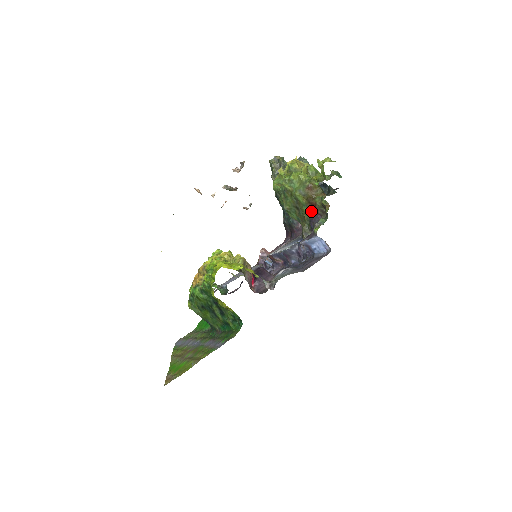
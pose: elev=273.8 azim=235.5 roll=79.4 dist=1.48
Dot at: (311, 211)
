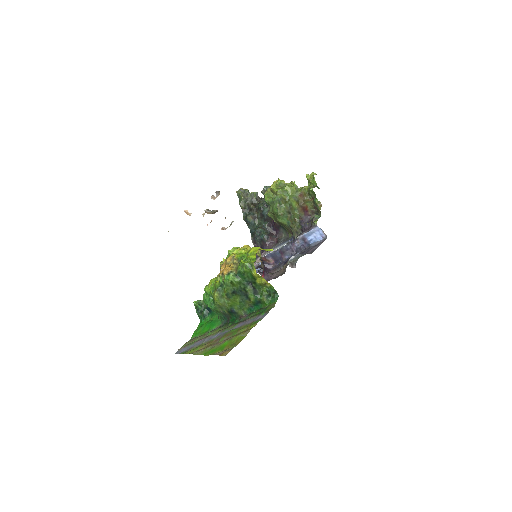
Dot at: (302, 214)
